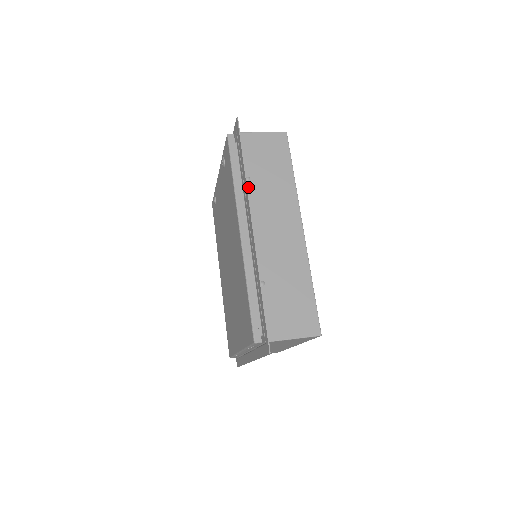
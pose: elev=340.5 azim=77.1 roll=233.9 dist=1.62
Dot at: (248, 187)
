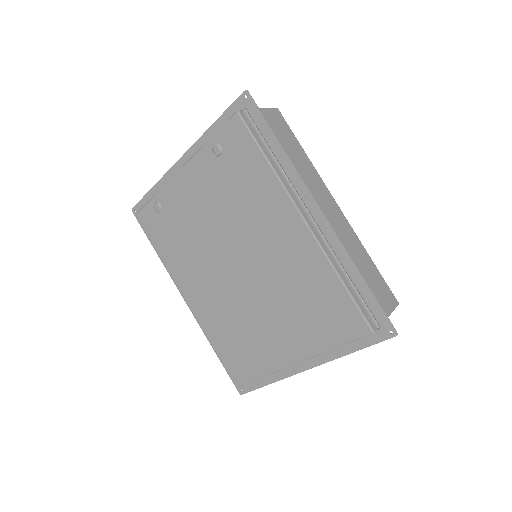
Dot at: (286, 170)
